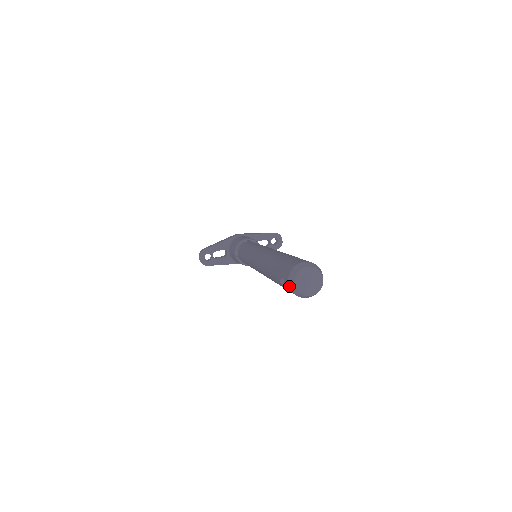
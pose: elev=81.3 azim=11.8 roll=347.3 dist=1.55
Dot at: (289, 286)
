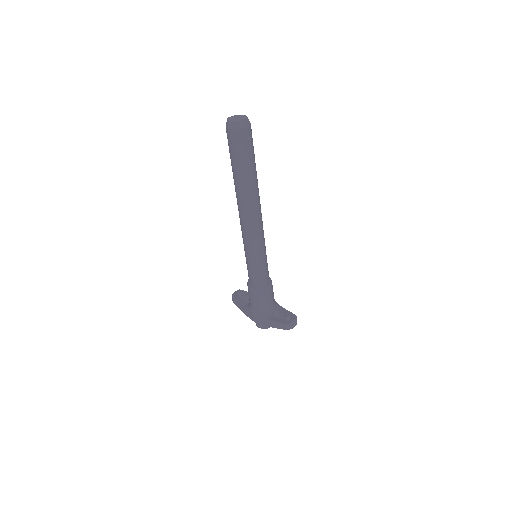
Dot at: occluded
